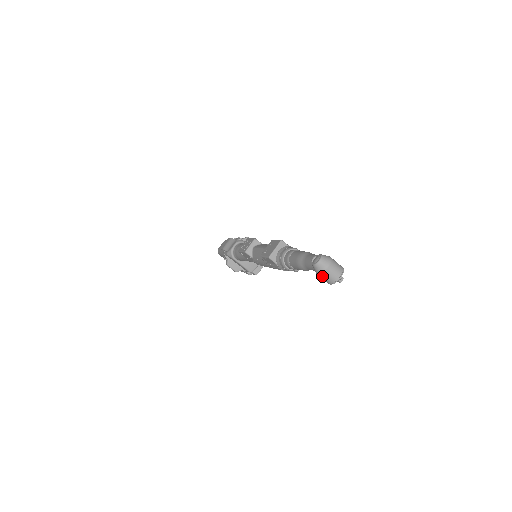
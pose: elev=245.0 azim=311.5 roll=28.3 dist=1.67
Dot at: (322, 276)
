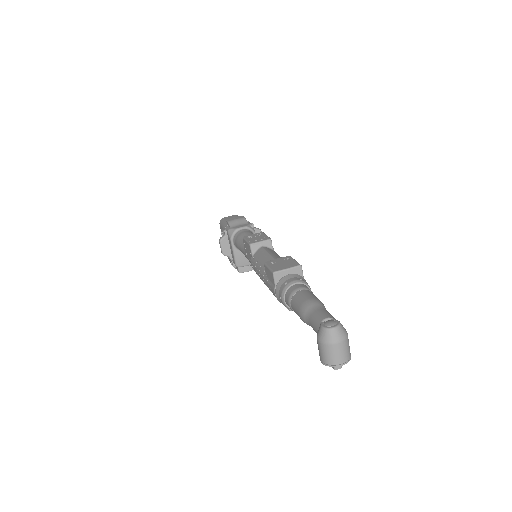
Dot at: (321, 347)
